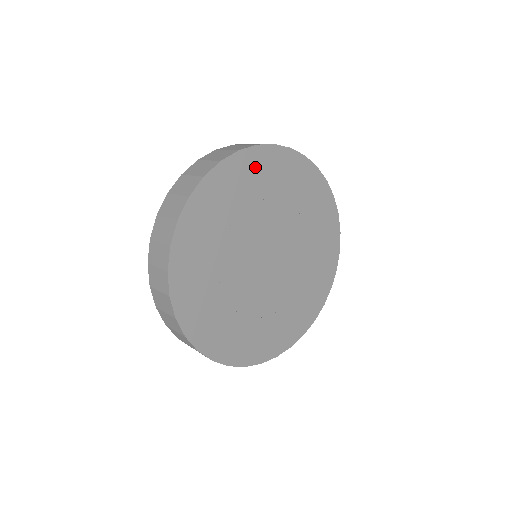
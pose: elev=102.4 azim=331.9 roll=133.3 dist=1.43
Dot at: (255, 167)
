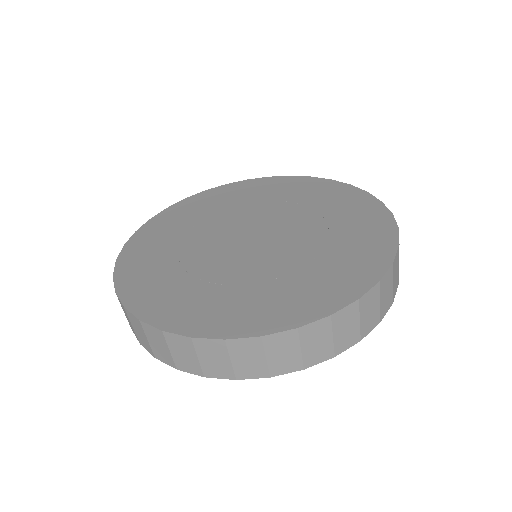
Dot at: (151, 236)
